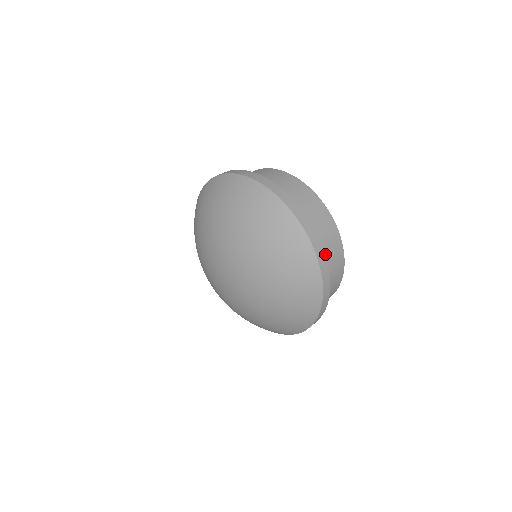
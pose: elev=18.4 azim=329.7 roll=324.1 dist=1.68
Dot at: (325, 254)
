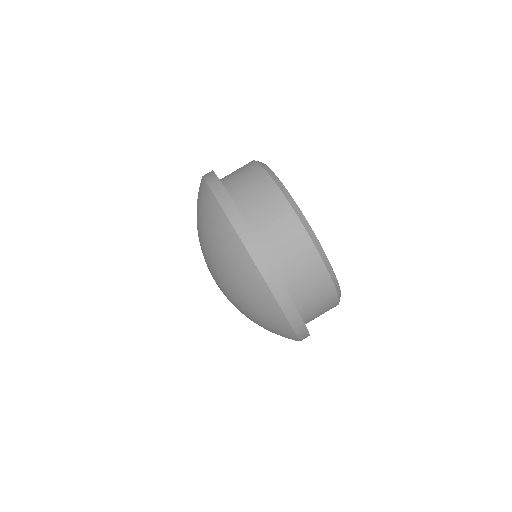
Dot at: (243, 192)
